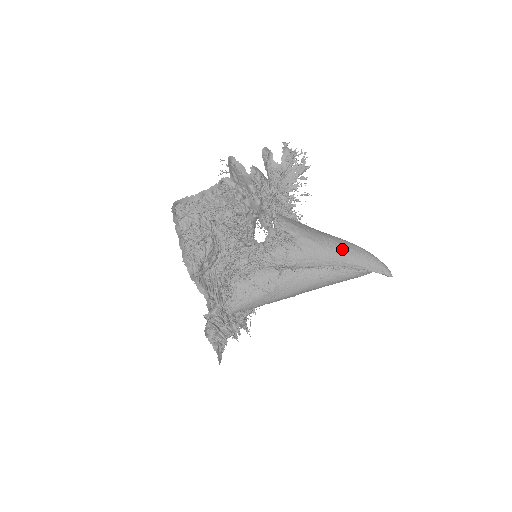
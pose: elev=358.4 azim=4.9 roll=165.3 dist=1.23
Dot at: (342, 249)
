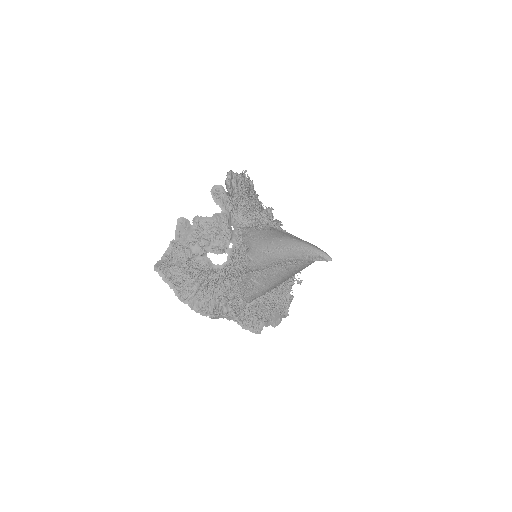
Dot at: (280, 250)
